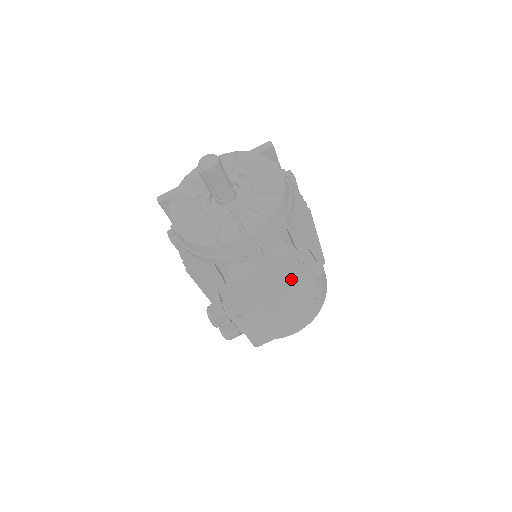
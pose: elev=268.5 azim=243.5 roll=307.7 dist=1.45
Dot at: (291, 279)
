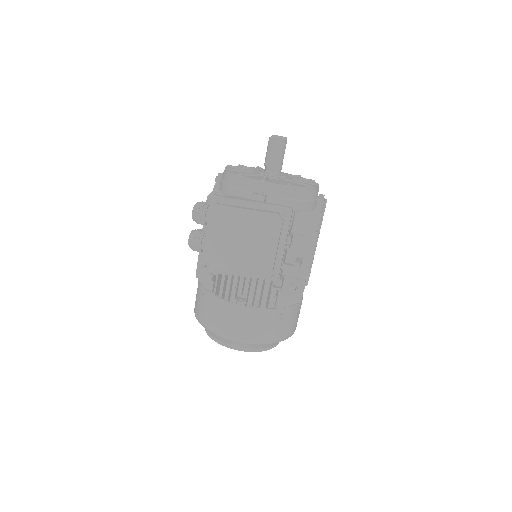
Dot at: (268, 214)
